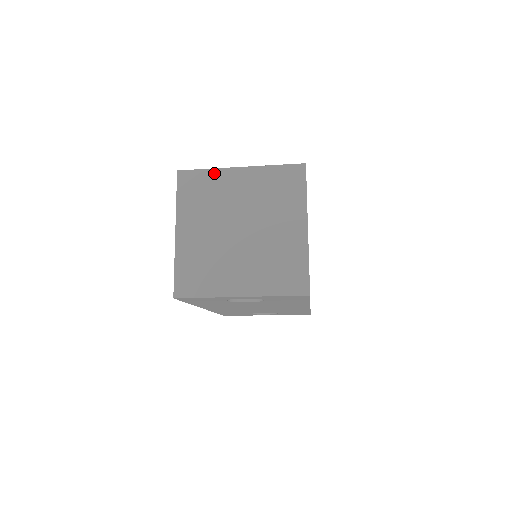
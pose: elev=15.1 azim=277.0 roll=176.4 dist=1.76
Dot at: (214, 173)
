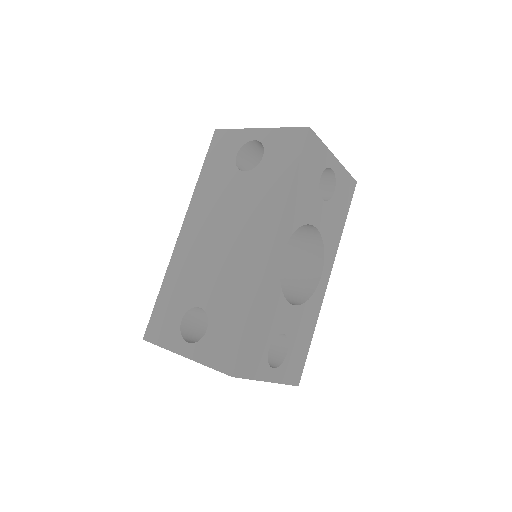
Dot at: occluded
